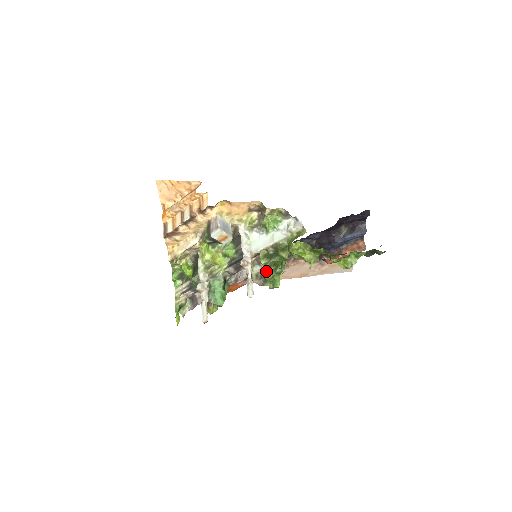
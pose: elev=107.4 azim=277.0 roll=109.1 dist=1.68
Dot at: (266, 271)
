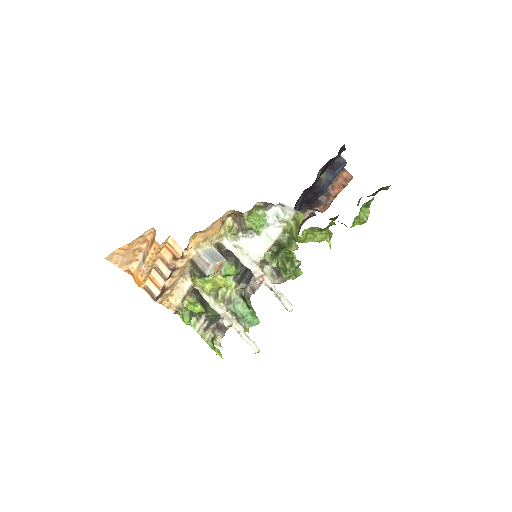
Dot at: (283, 270)
